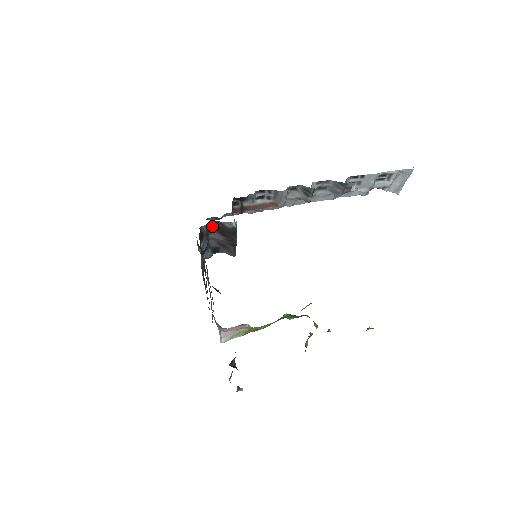
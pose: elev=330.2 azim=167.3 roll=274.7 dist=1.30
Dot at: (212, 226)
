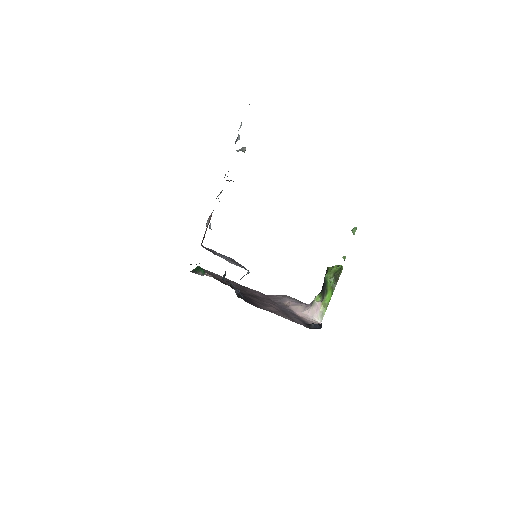
Dot at: occluded
